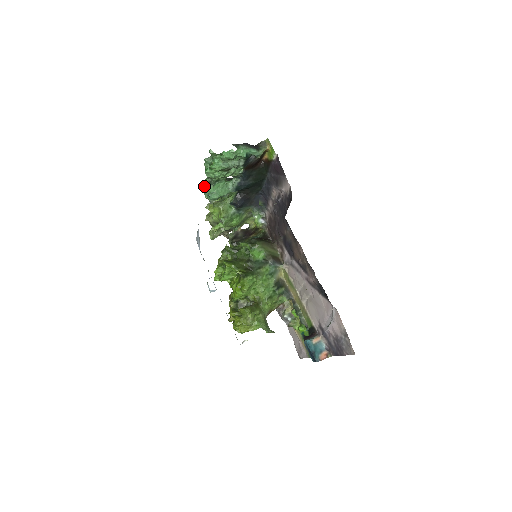
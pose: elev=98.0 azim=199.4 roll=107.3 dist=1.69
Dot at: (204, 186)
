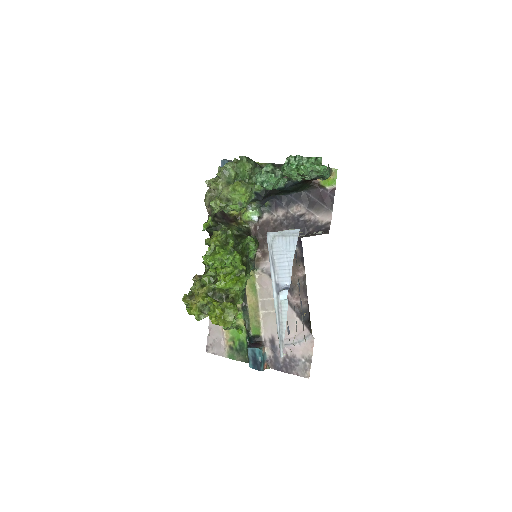
Dot at: (264, 169)
